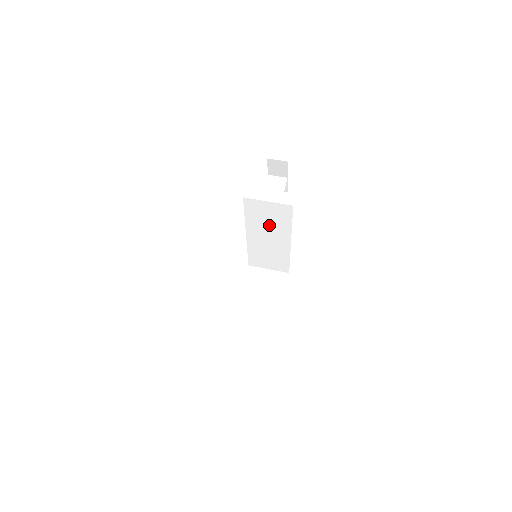
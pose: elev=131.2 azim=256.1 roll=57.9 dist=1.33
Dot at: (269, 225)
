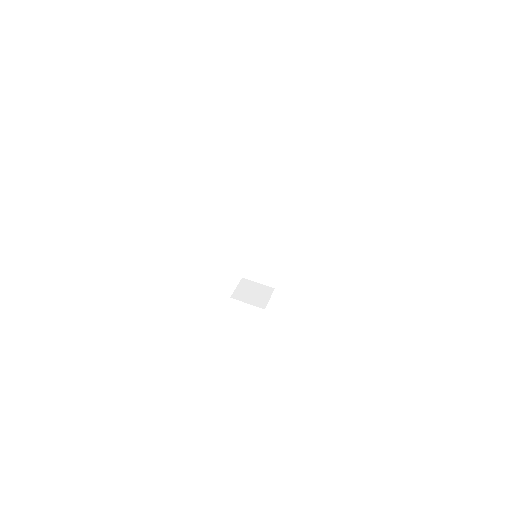
Dot at: (271, 233)
